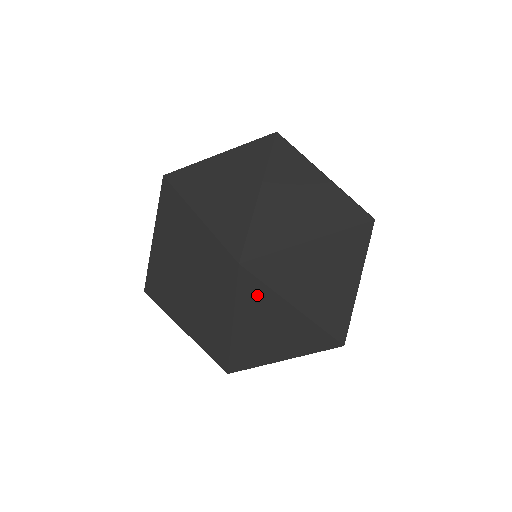
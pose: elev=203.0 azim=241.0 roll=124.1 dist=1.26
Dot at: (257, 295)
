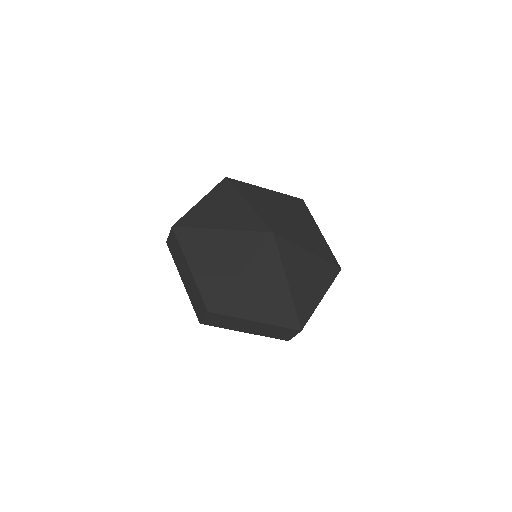
Dot at: (270, 260)
